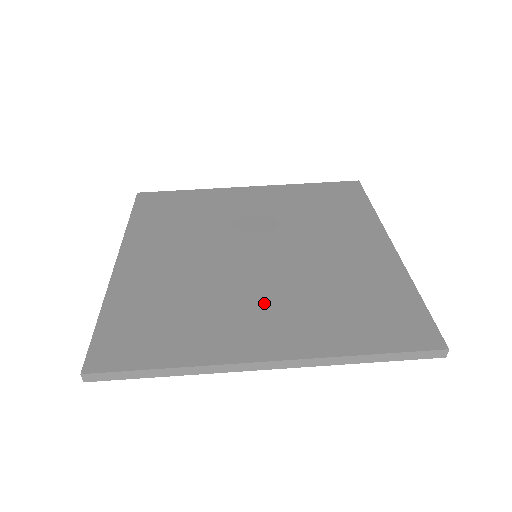
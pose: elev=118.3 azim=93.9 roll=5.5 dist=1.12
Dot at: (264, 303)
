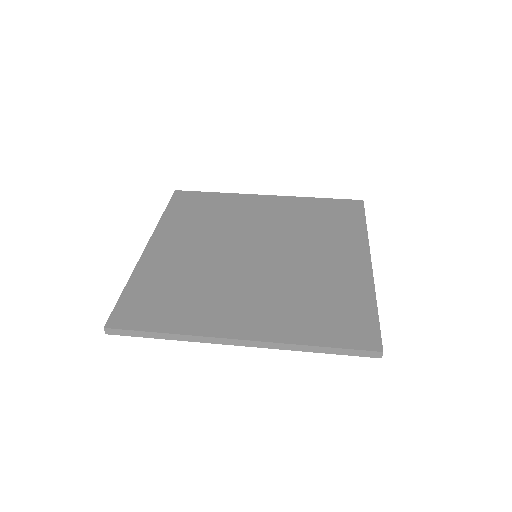
Dot at: (250, 295)
